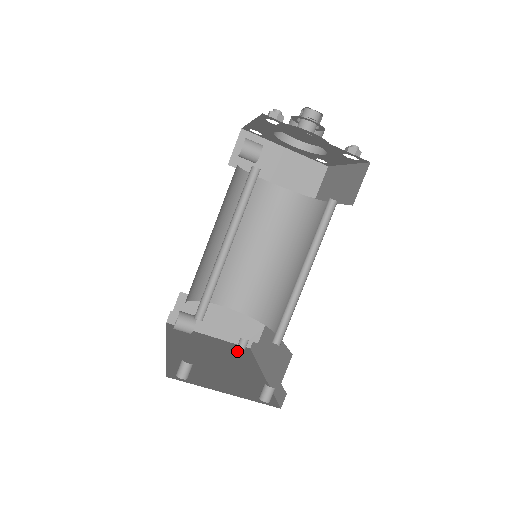
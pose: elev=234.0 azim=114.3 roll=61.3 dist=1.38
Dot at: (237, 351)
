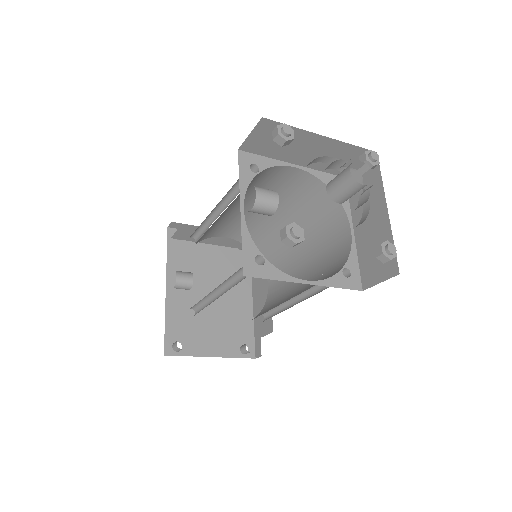
Dot at: (235, 257)
